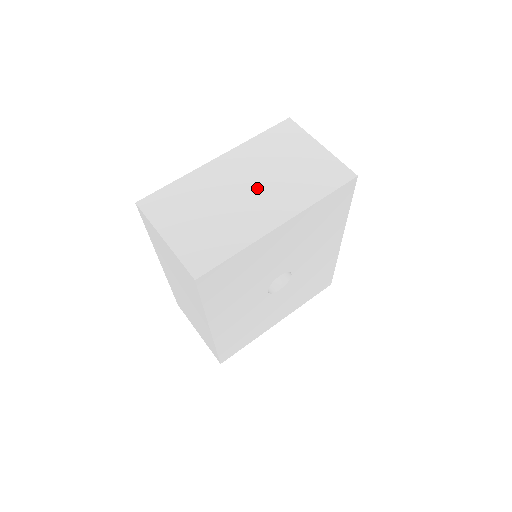
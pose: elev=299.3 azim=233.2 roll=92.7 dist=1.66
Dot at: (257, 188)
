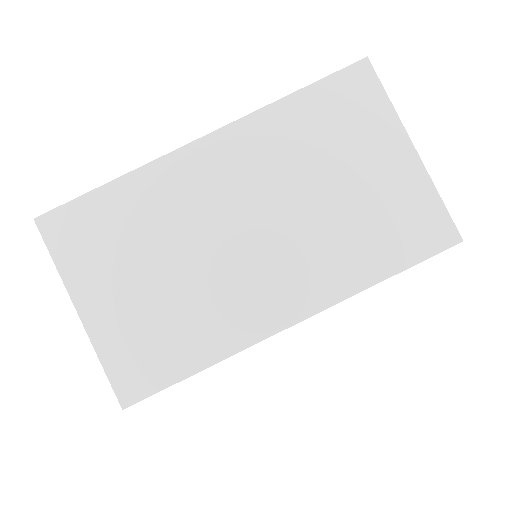
Dot at: (265, 231)
